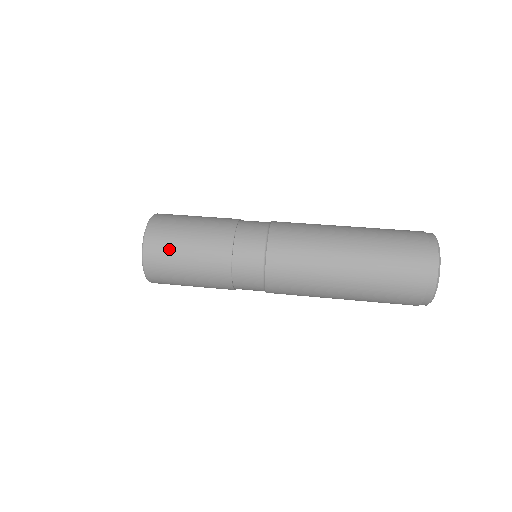
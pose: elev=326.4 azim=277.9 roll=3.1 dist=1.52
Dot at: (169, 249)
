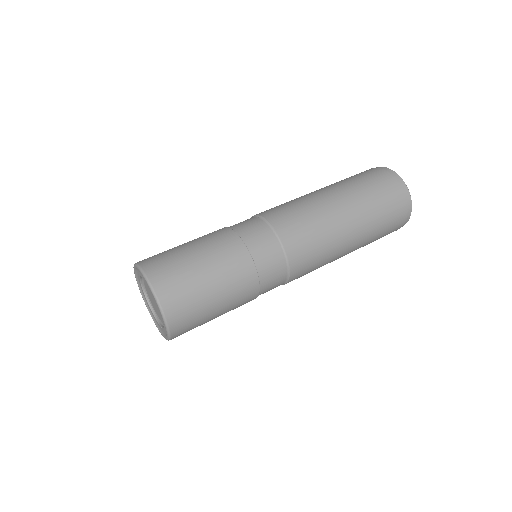
Dot at: (198, 316)
